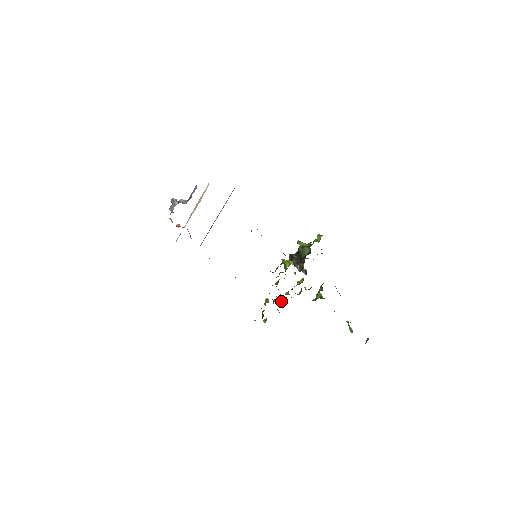
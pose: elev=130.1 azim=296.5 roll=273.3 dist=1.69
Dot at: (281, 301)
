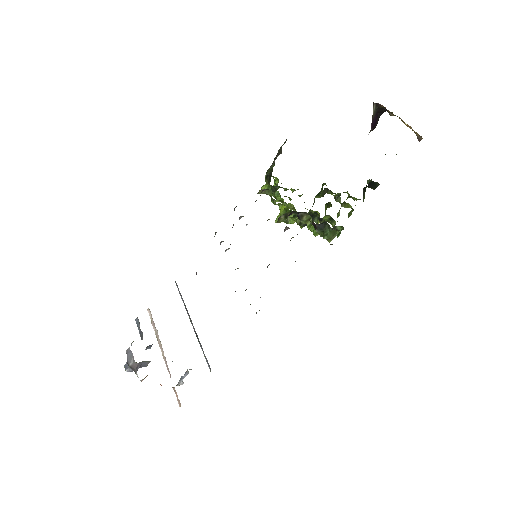
Dot at: occluded
